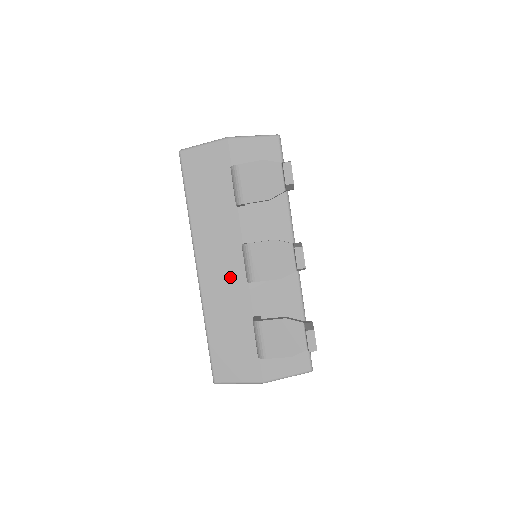
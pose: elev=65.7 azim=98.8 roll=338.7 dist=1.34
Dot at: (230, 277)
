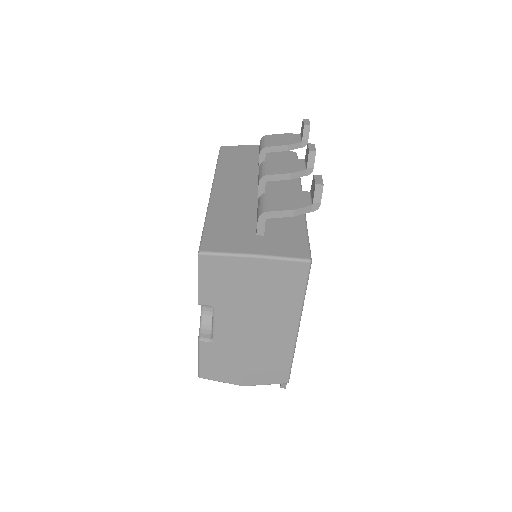
Dot at: (241, 194)
